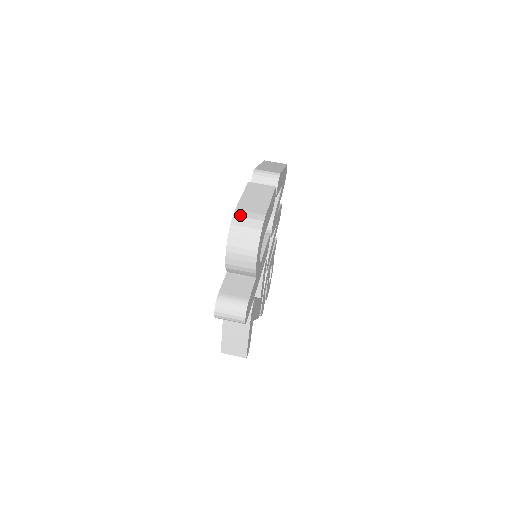
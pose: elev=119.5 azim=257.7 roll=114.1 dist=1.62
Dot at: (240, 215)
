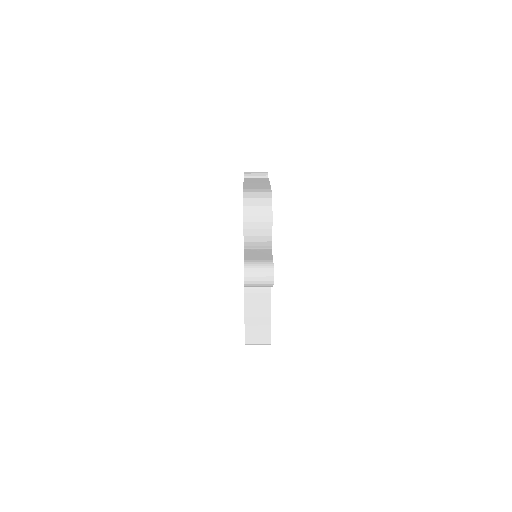
Dot at: (249, 191)
